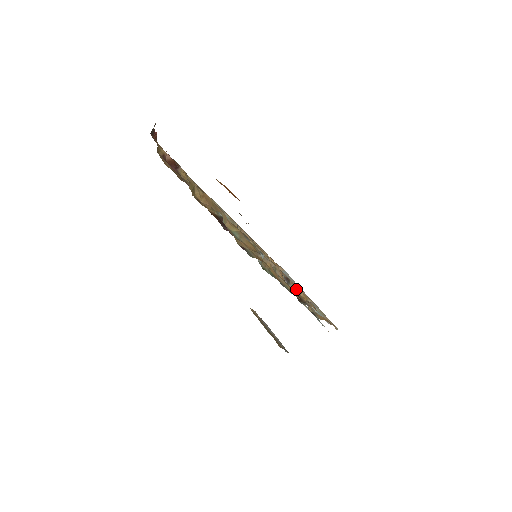
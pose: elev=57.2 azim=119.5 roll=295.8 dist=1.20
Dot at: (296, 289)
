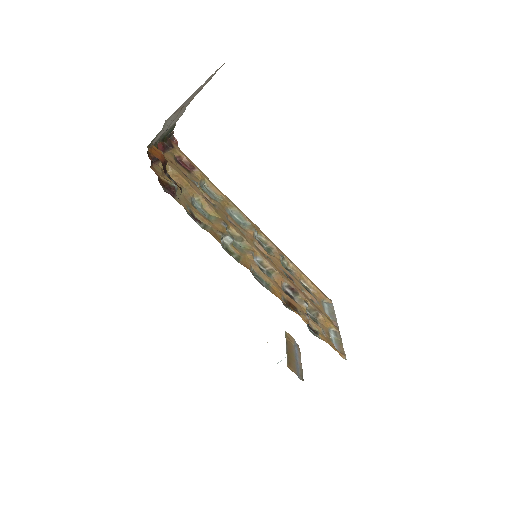
Dot at: (301, 302)
